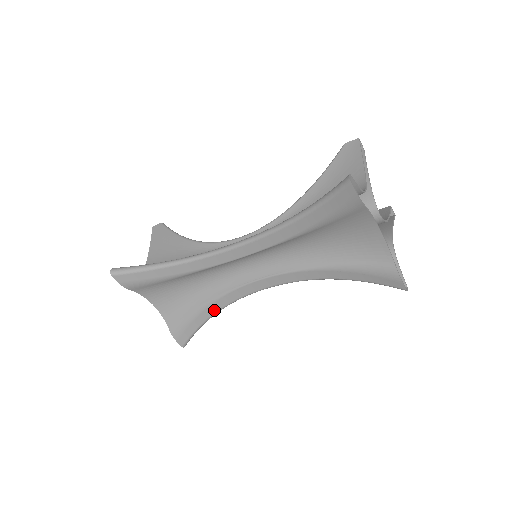
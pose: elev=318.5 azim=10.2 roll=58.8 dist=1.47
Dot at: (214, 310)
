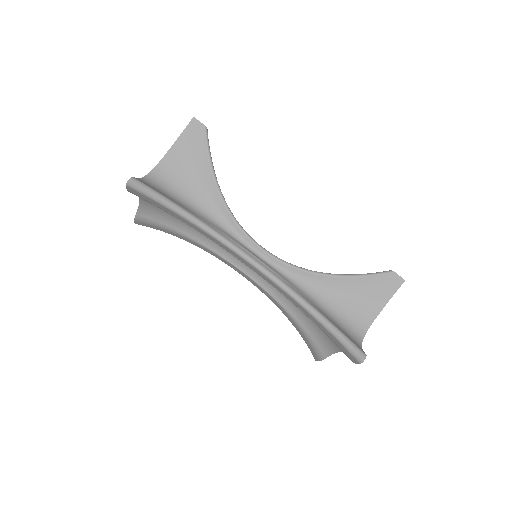
Dot at: (187, 240)
